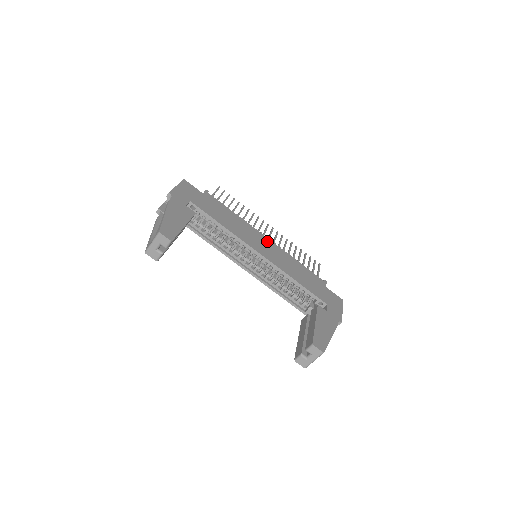
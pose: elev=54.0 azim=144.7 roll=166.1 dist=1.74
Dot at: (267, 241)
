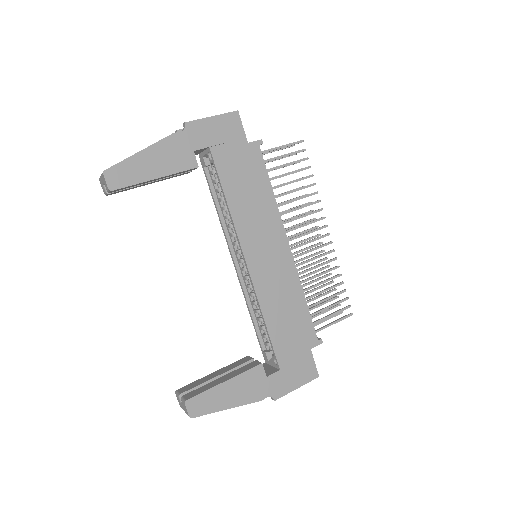
Dot at: (283, 250)
